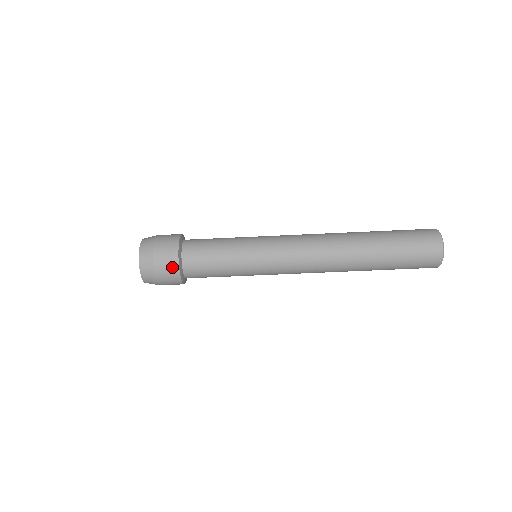
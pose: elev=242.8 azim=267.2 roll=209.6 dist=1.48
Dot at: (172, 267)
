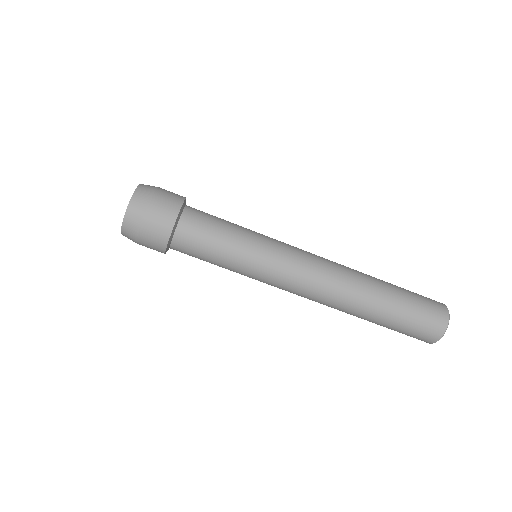
Dot at: (174, 202)
